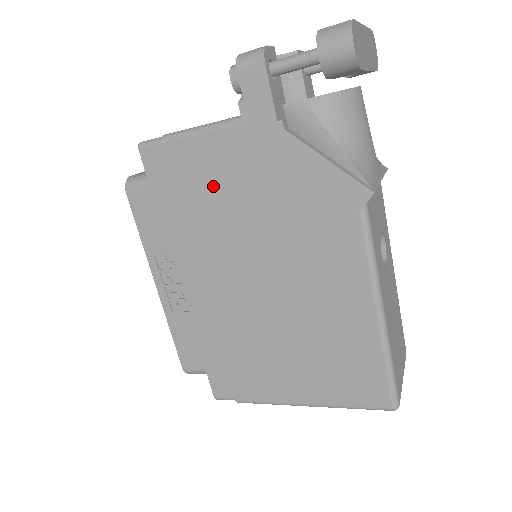
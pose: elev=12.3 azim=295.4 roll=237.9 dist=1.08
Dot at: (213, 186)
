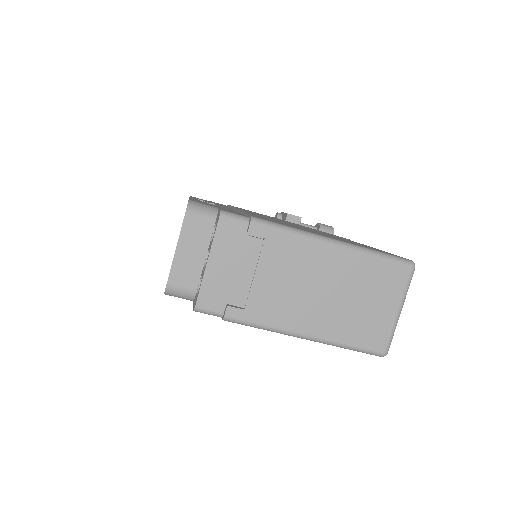
Dot at: (257, 213)
